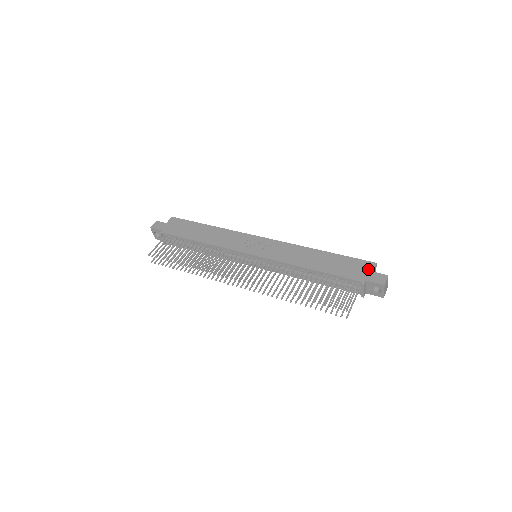
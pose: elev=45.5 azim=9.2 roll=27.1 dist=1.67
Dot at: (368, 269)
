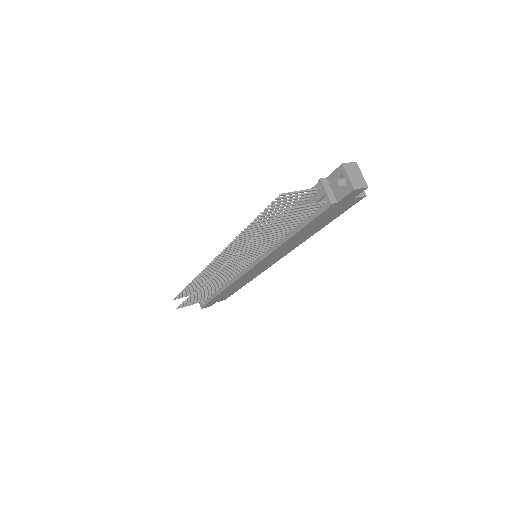
Dot at: occluded
